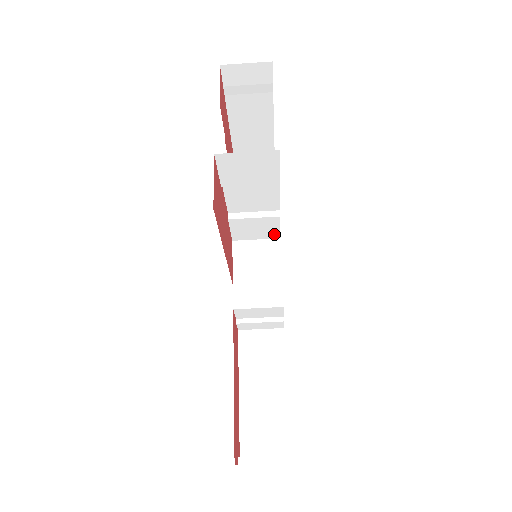
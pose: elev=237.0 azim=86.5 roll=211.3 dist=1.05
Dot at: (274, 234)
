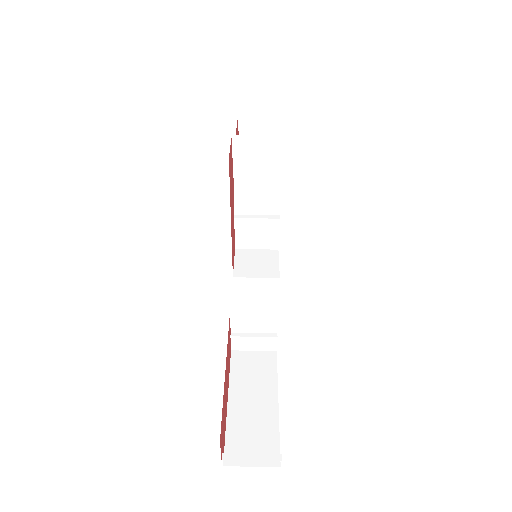
Dot at: (273, 243)
